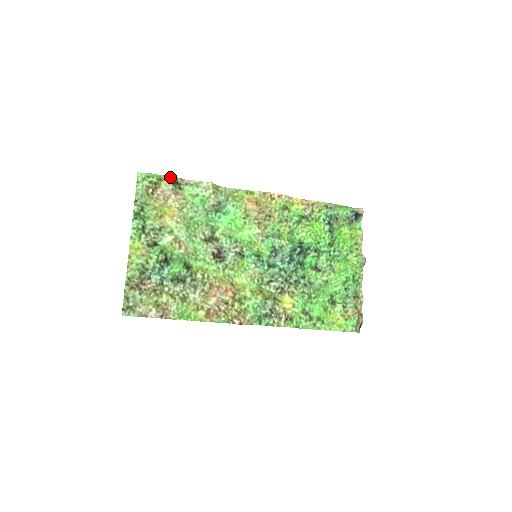
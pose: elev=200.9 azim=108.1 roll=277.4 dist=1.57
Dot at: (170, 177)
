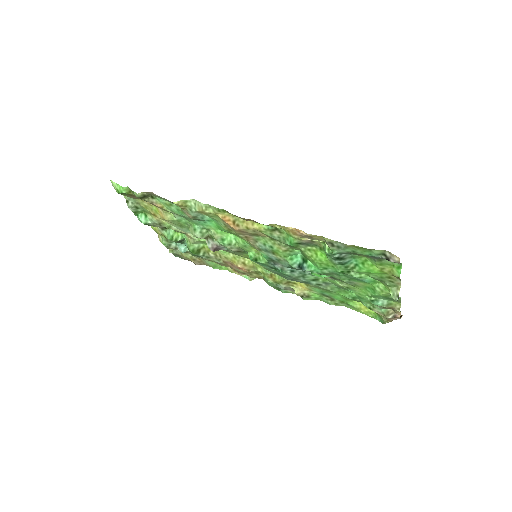
Dot at: (134, 194)
